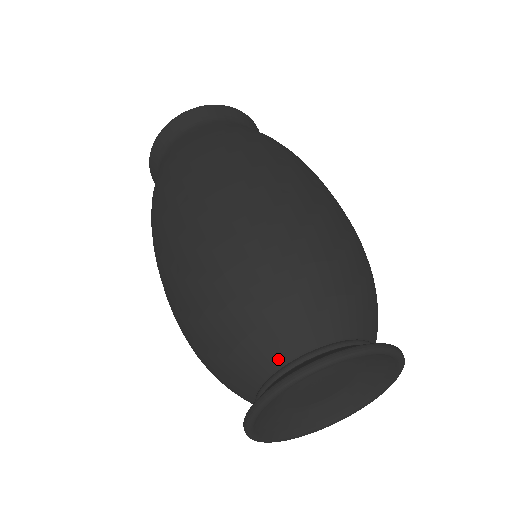
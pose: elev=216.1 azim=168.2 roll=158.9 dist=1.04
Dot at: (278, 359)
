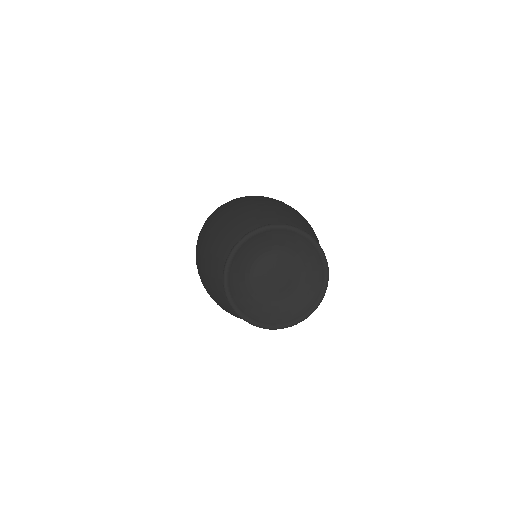
Dot at: occluded
